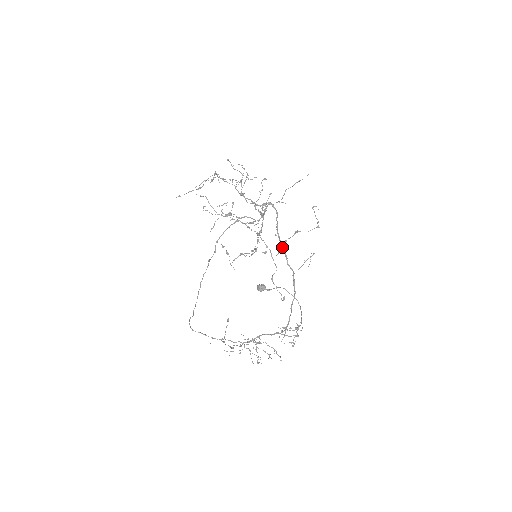
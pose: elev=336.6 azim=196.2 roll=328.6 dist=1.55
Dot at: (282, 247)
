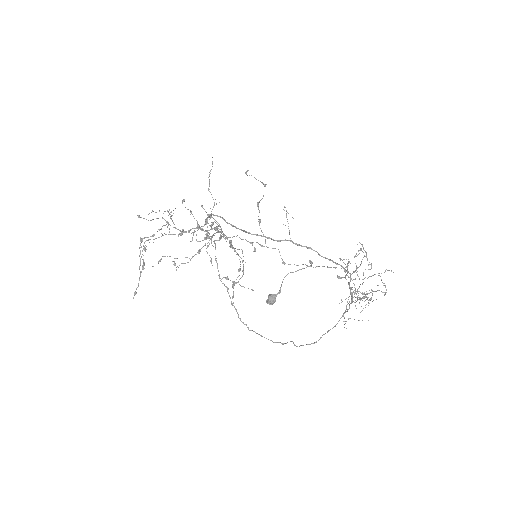
Dot at: (257, 235)
